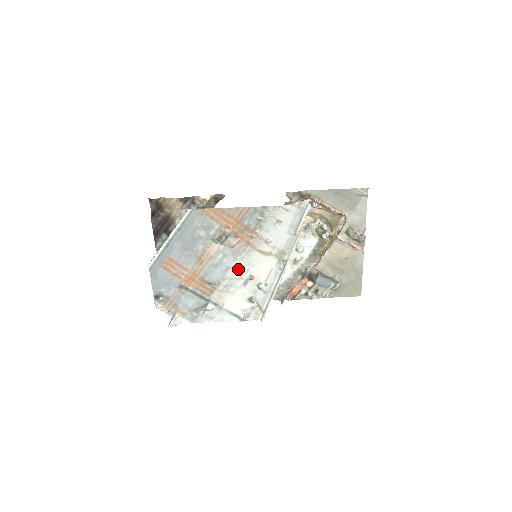
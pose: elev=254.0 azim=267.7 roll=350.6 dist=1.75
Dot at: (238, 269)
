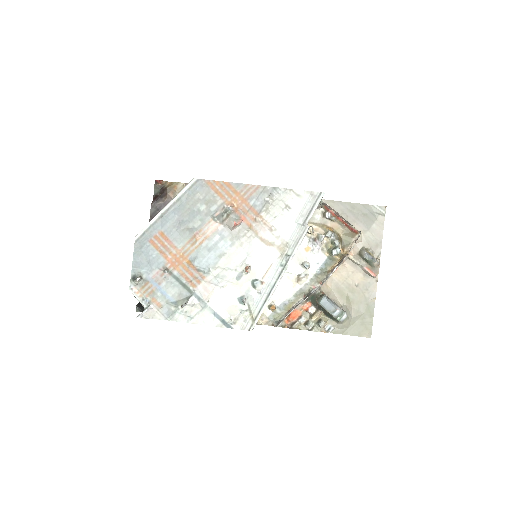
Dot at: (234, 257)
